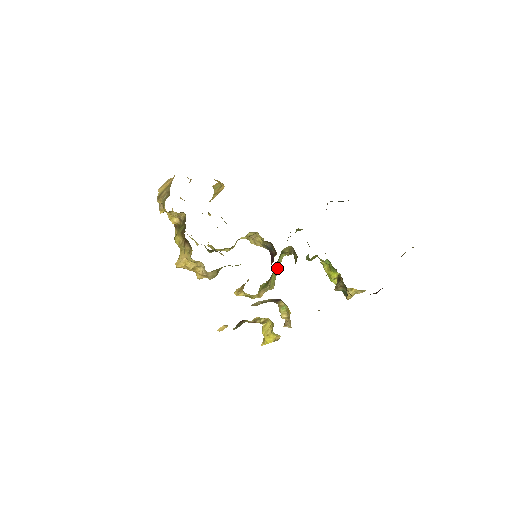
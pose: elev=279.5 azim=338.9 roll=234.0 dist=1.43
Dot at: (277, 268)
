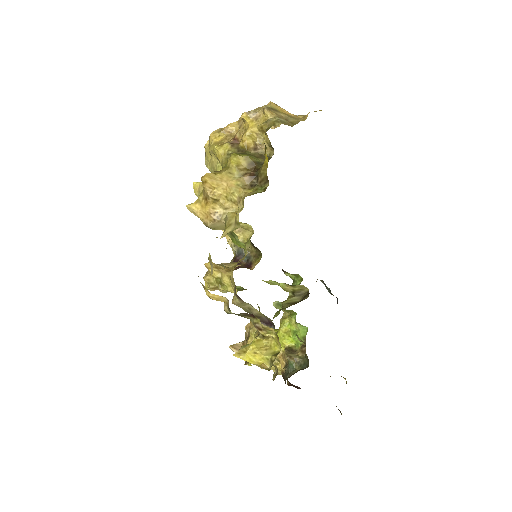
Dot at: occluded
